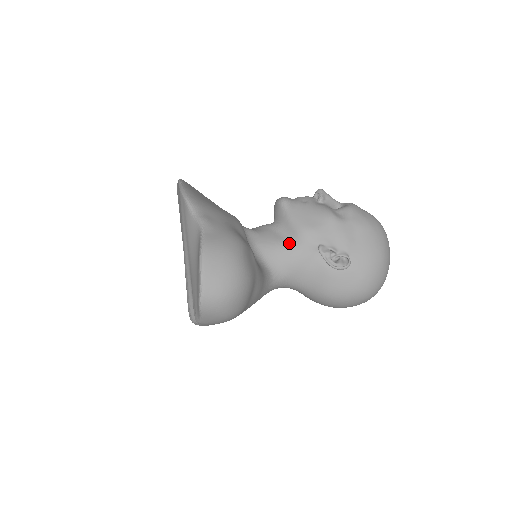
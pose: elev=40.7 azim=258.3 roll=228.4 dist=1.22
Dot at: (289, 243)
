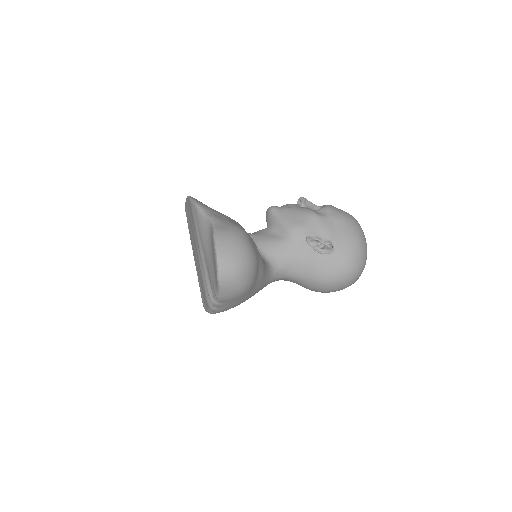
Dot at: (282, 239)
